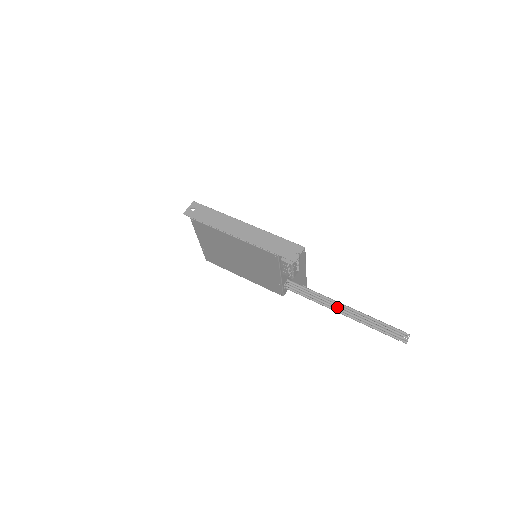
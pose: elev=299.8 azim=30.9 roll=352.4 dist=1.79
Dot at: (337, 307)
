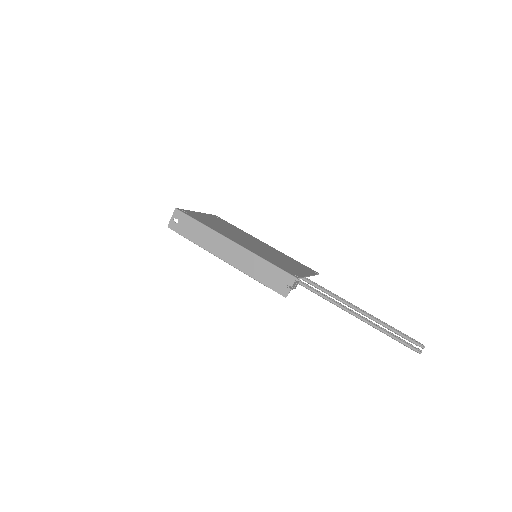
Dot at: (347, 310)
